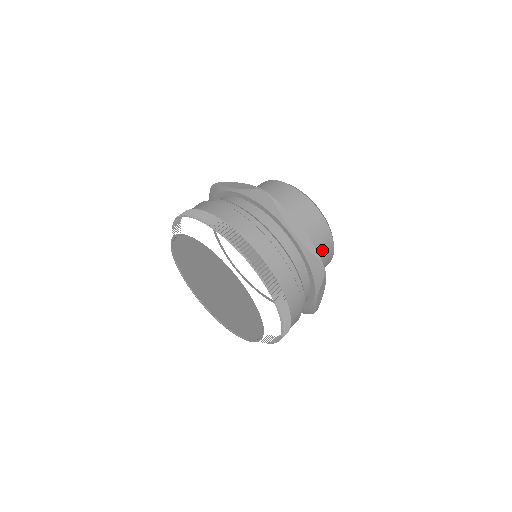
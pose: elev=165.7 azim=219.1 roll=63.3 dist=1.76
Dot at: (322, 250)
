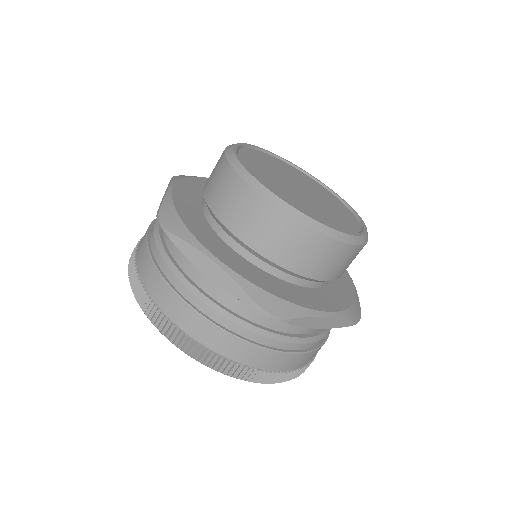
Dot at: occluded
